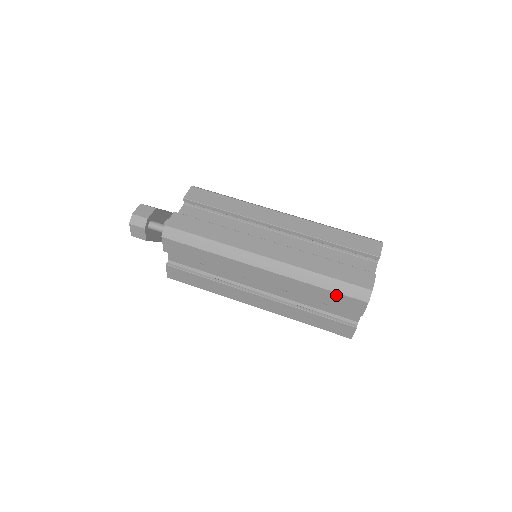
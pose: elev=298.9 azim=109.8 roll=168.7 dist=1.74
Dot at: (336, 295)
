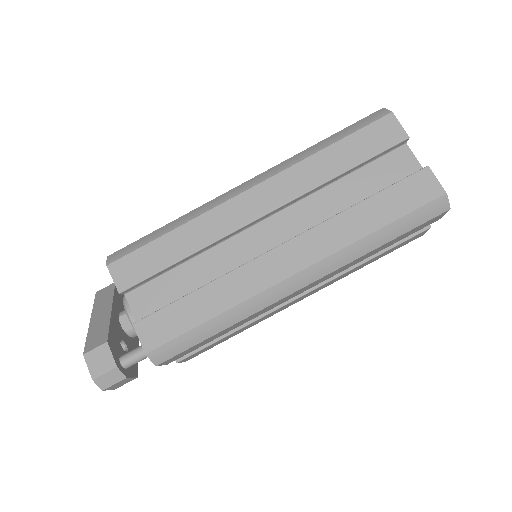
Dot at: (406, 233)
